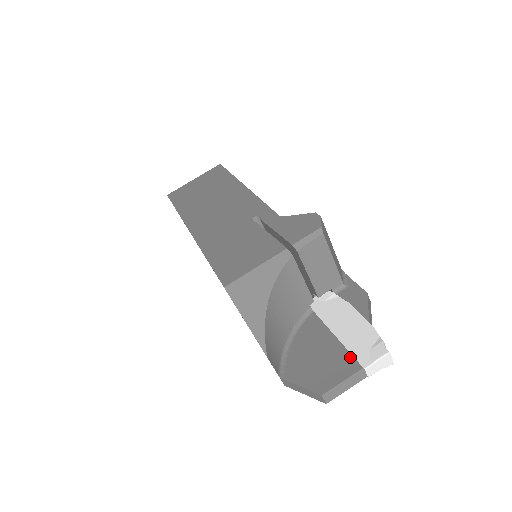
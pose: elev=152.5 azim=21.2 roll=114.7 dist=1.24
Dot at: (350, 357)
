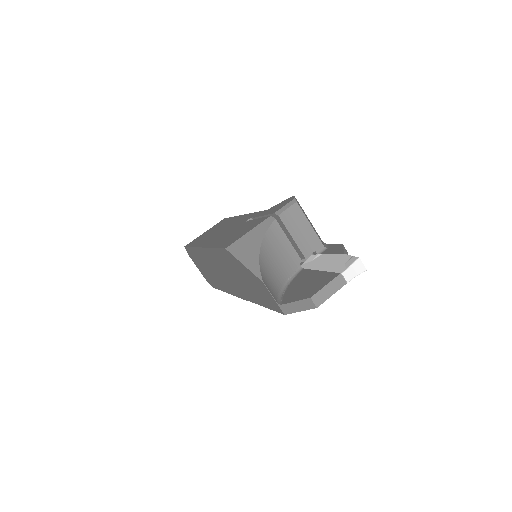
Dot at: (331, 273)
